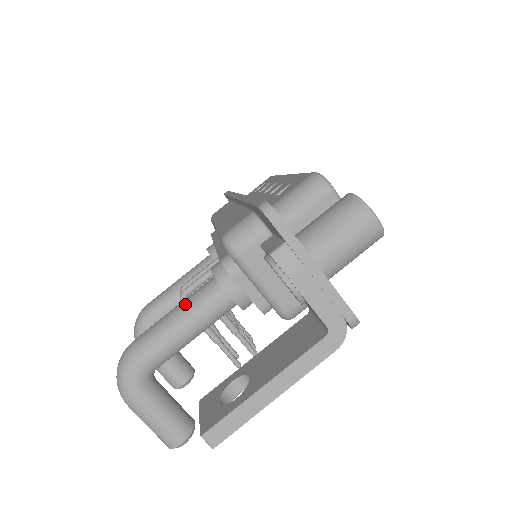
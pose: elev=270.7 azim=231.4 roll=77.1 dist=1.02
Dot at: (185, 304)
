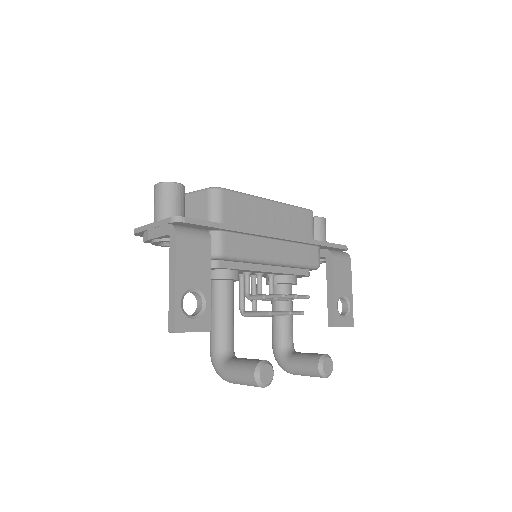
Dot at: occluded
